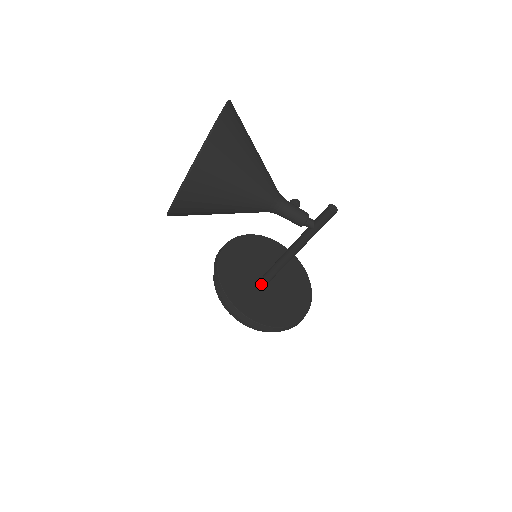
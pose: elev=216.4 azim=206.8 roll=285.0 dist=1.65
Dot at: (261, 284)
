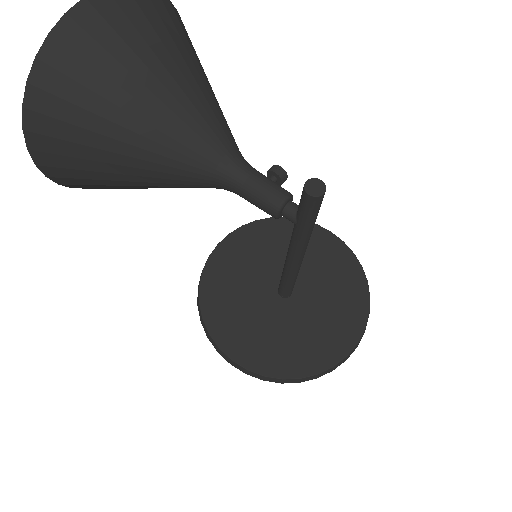
Dot at: (270, 300)
